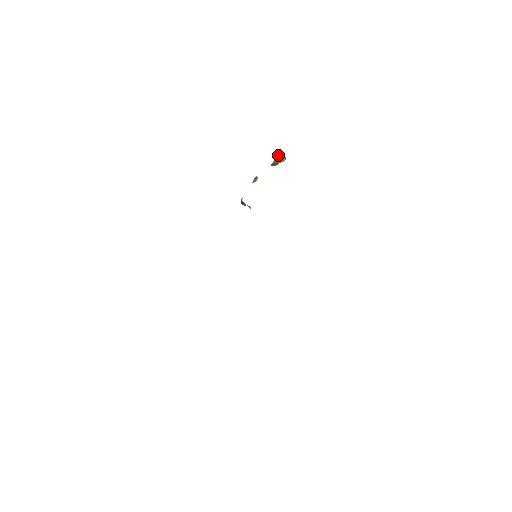
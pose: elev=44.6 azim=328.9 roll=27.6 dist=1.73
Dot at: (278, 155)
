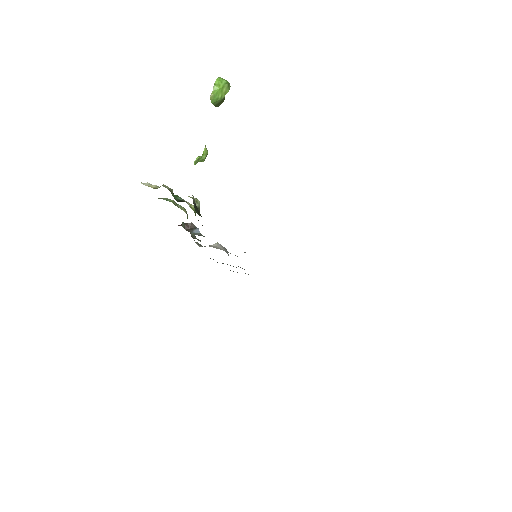
Dot at: (210, 96)
